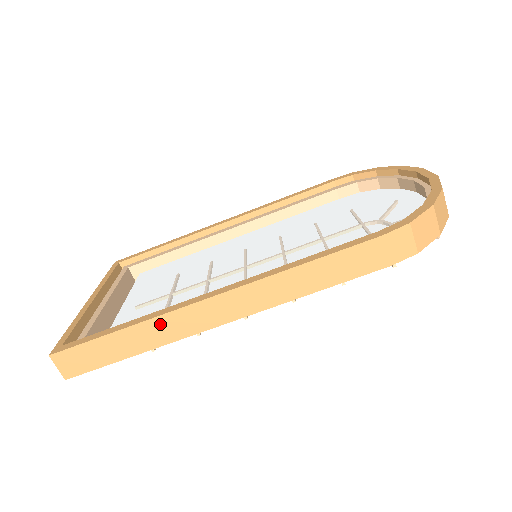
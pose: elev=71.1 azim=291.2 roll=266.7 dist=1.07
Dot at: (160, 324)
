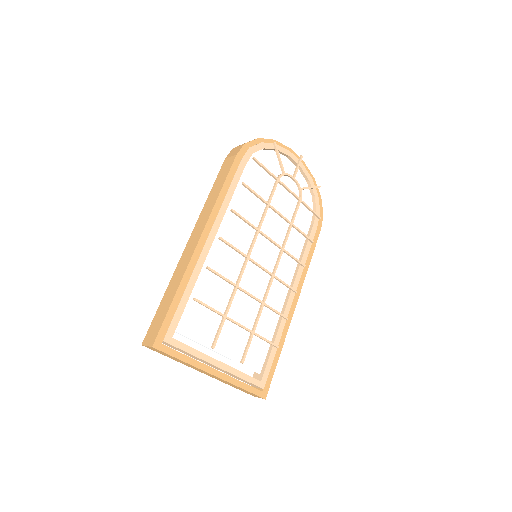
Dot at: (176, 273)
